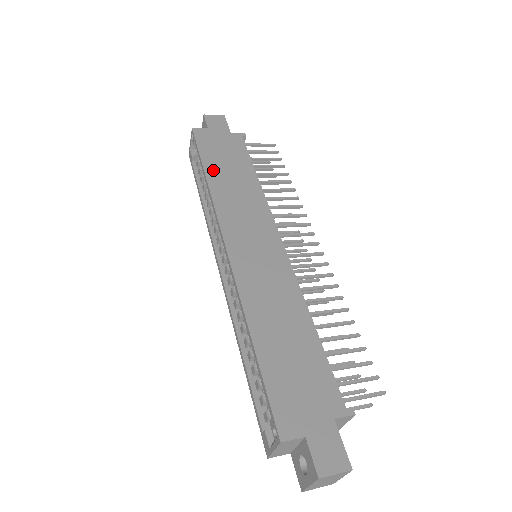
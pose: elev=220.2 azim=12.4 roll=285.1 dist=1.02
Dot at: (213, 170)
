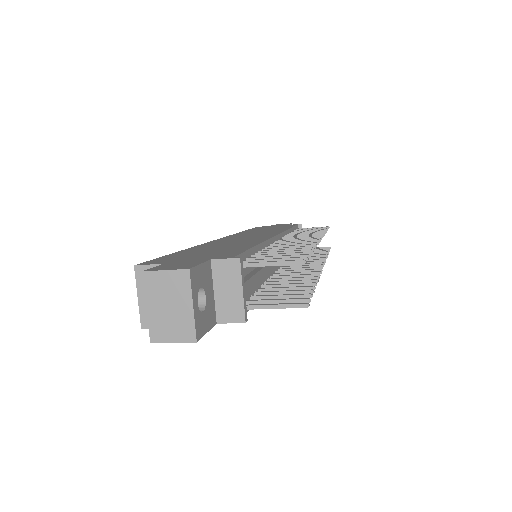
Dot at: (252, 230)
